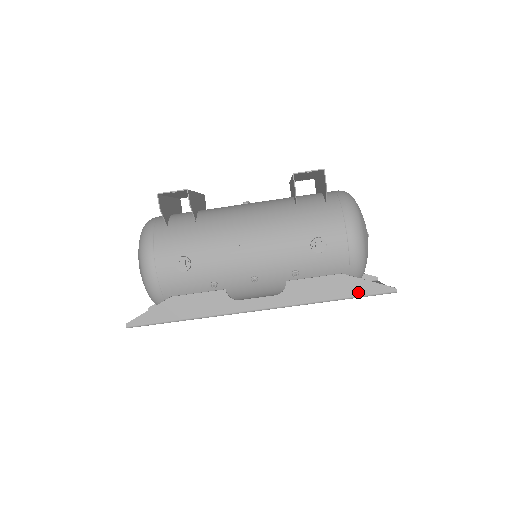
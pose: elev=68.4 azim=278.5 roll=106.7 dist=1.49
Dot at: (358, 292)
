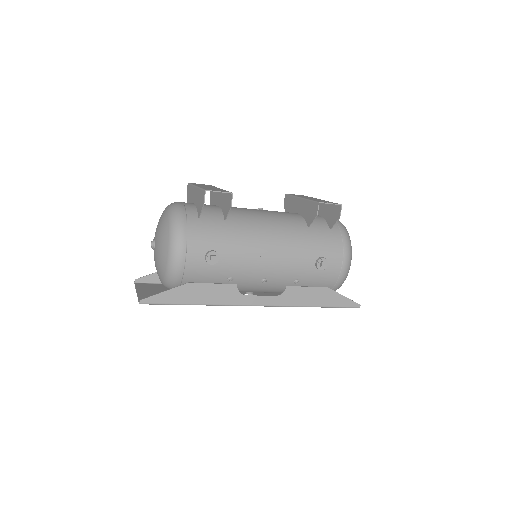
Dot at: (335, 303)
